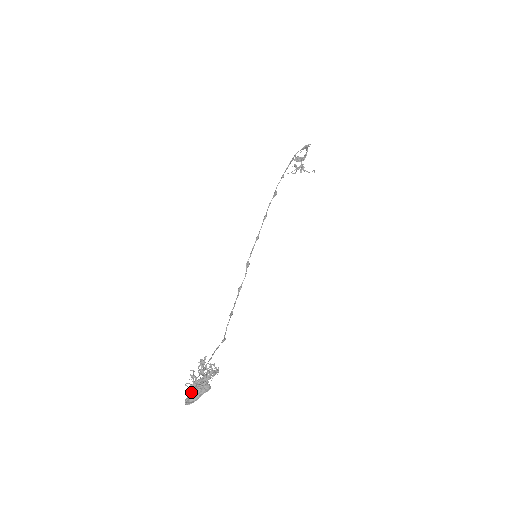
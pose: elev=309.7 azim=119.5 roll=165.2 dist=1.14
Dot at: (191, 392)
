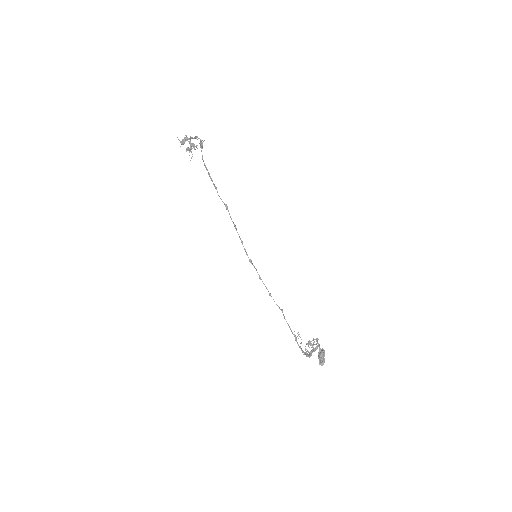
Dot at: (319, 360)
